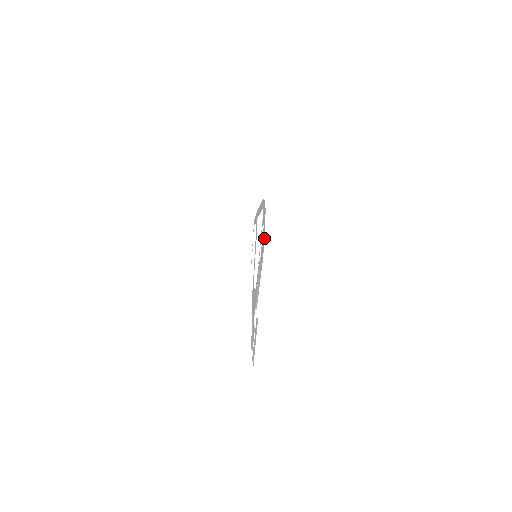
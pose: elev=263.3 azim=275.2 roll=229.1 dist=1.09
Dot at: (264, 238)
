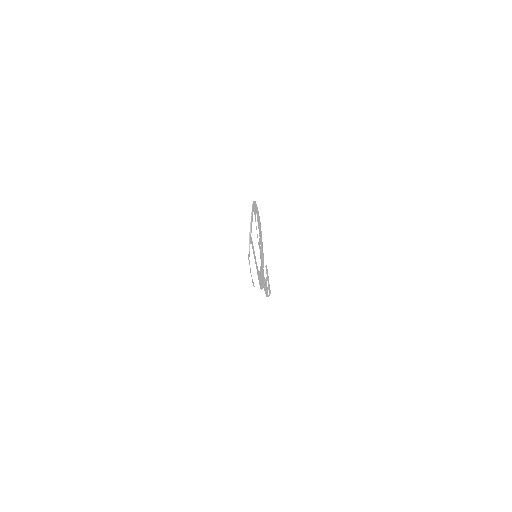
Dot at: occluded
